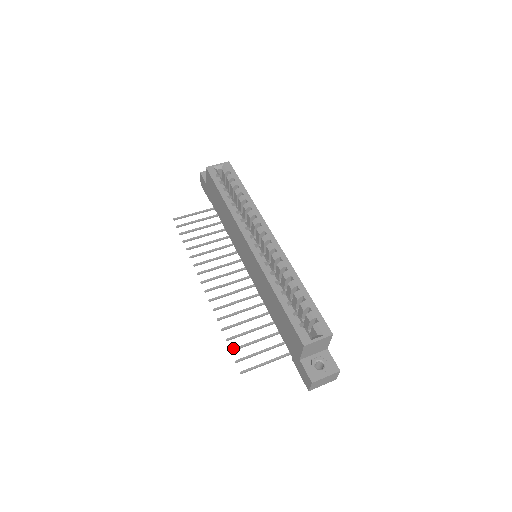
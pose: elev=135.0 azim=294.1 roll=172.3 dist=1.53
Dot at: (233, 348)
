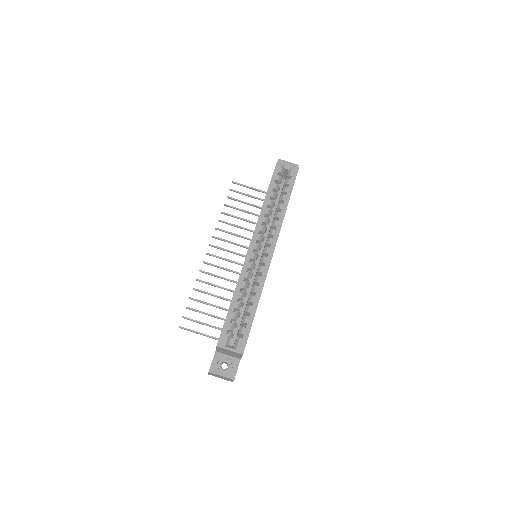
Dot at: (189, 307)
